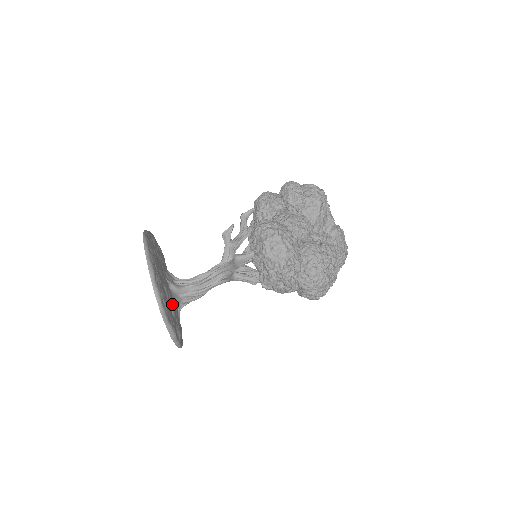
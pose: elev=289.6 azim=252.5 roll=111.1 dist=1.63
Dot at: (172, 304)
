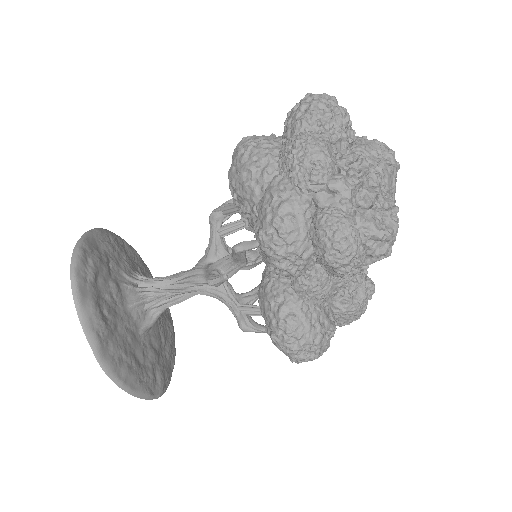
Dot at: (160, 341)
